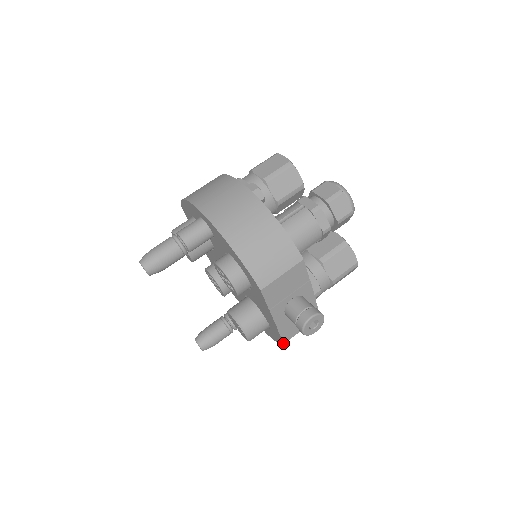
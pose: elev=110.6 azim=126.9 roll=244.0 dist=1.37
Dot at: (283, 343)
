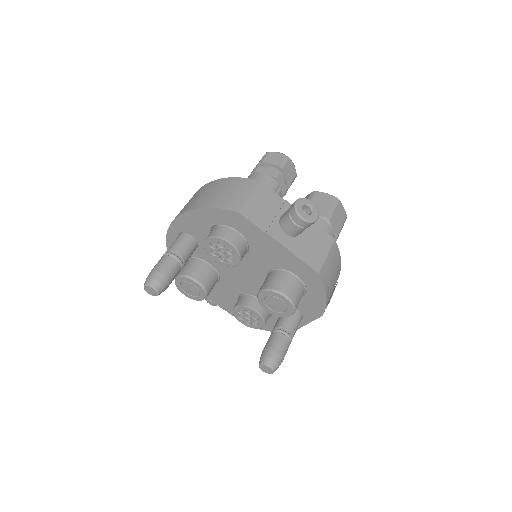
Dot at: (317, 274)
